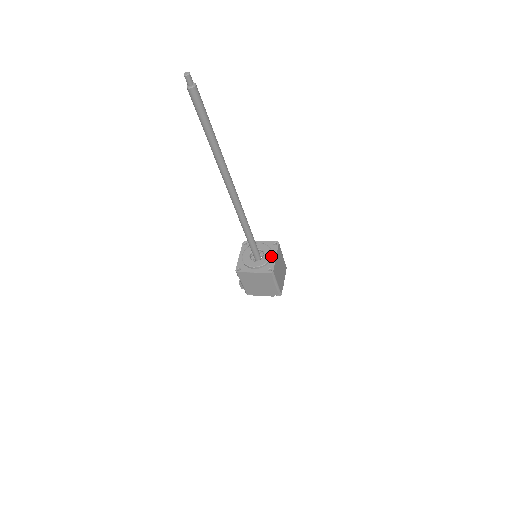
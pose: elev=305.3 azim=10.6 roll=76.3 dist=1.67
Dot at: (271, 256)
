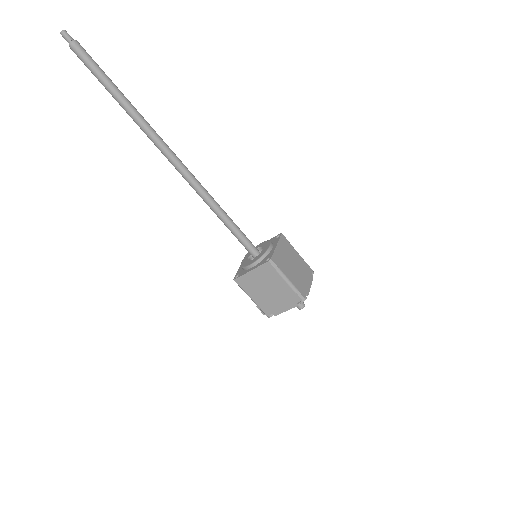
Dot at: (270, 247)
